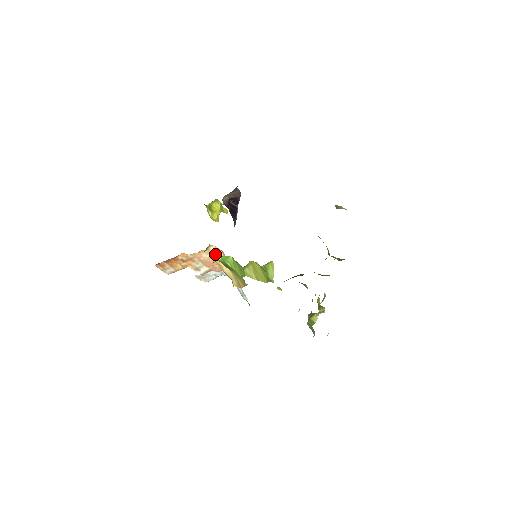
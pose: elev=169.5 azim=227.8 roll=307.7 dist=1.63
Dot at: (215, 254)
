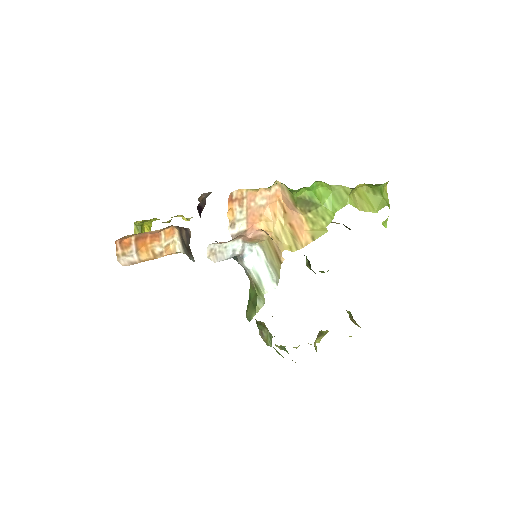
Dot at: (270, 202)
